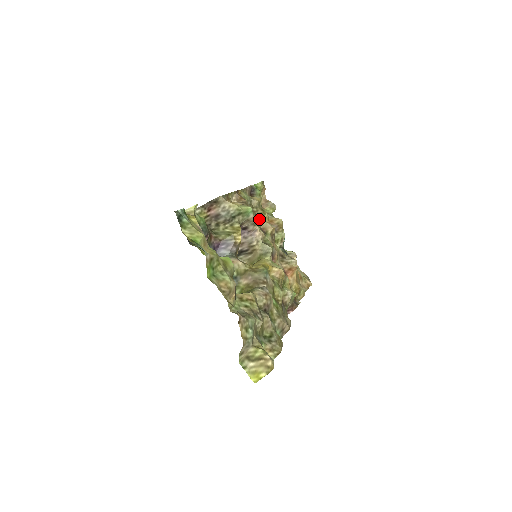
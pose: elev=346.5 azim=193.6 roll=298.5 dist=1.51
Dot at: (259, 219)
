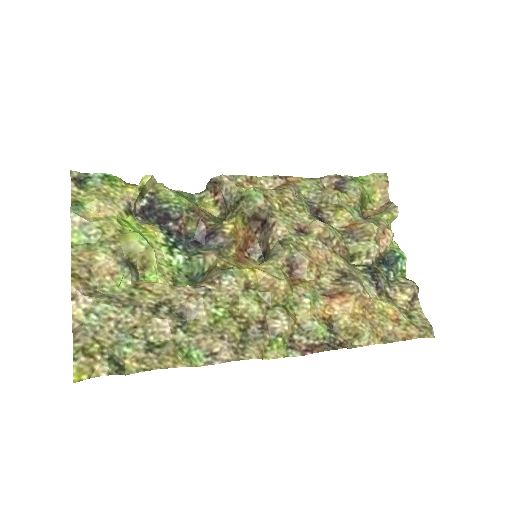
Dot at: (327, 218)
